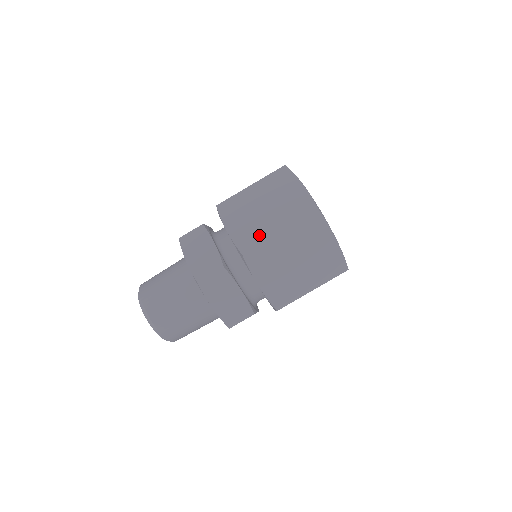
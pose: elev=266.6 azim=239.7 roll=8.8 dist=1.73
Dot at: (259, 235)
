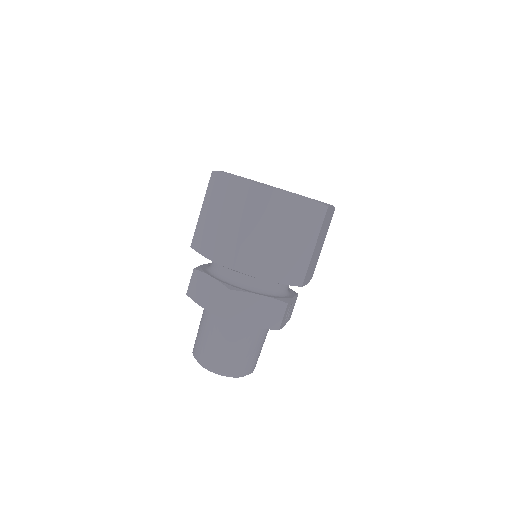
Dot at: (233, 244)
